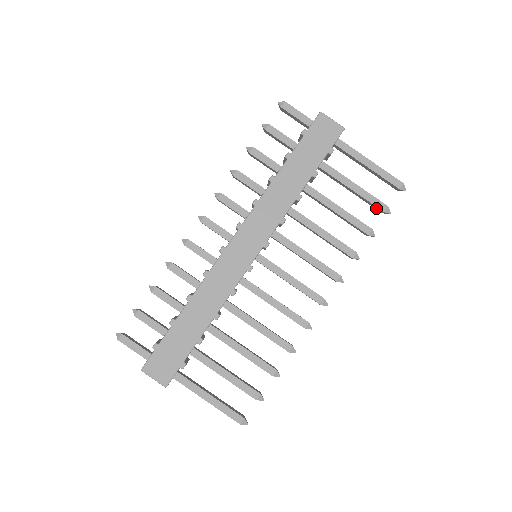
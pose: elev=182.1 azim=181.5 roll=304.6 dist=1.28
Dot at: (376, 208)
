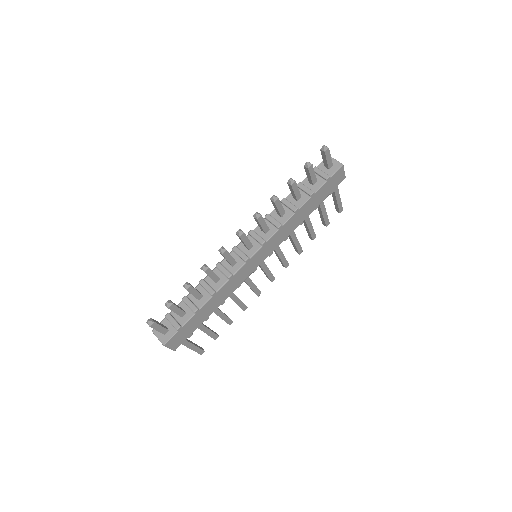
Dot at: (323, 223)
